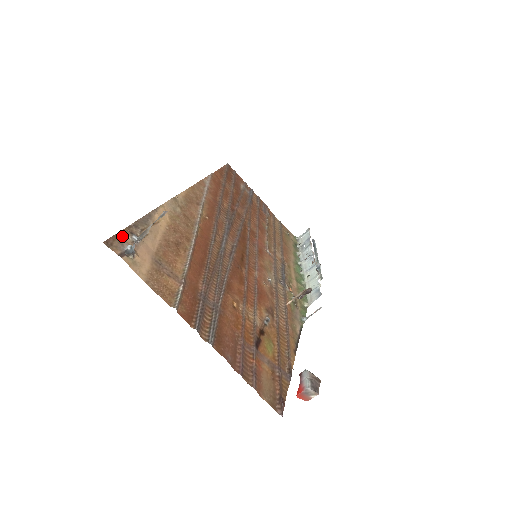
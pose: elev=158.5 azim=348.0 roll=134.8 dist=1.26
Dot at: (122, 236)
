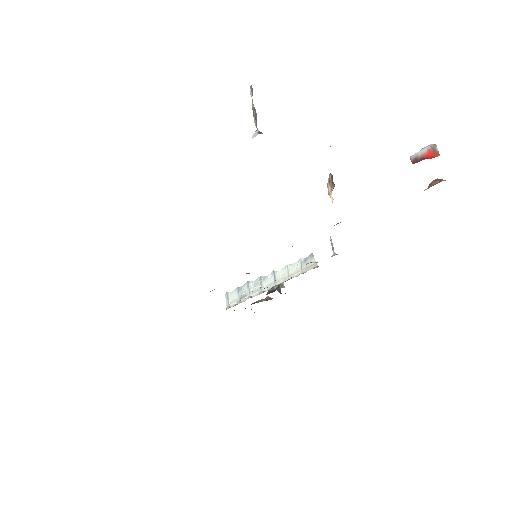
Dot at: occluded
